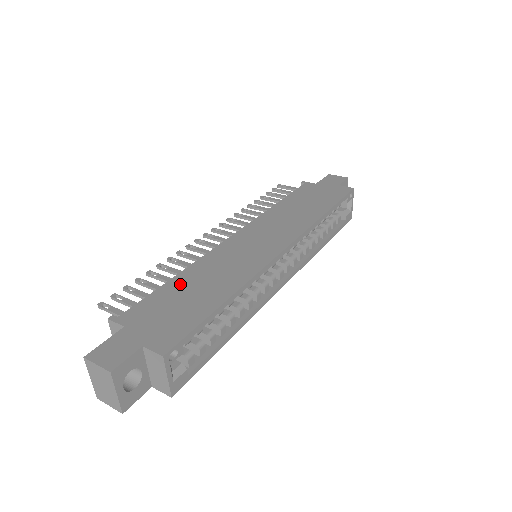
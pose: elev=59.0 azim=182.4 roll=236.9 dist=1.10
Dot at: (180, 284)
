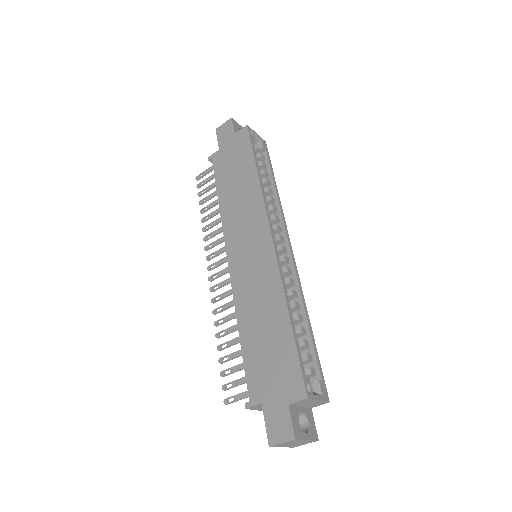
Dot at: (250, 338)
